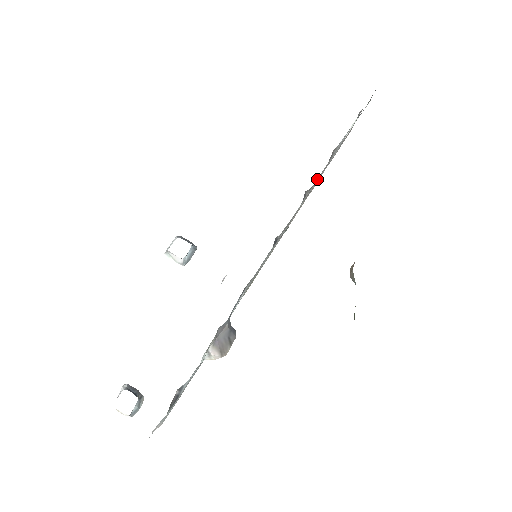
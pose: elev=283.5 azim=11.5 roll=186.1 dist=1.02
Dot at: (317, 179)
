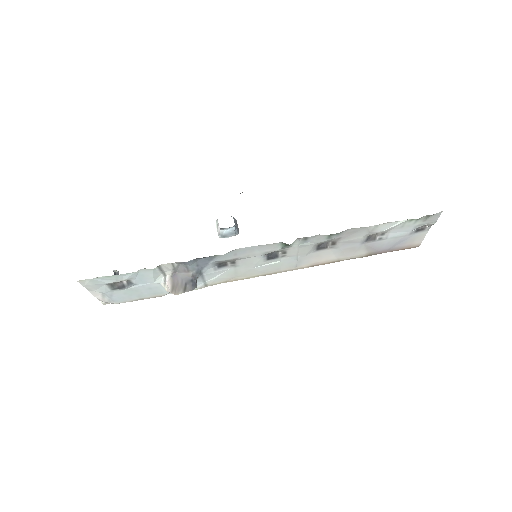
Dot at: (345, 243)
